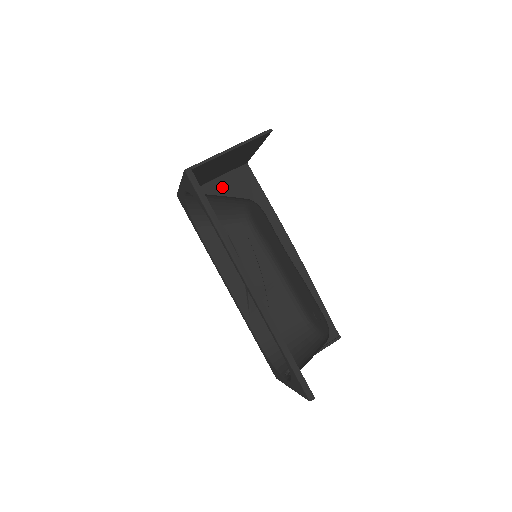
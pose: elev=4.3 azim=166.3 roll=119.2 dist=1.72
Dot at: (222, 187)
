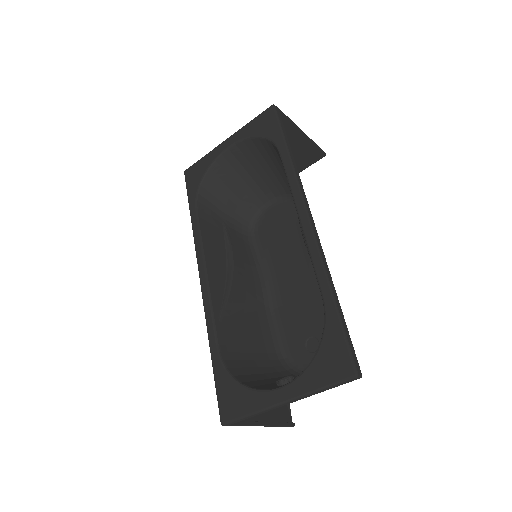
Dot at: occluded
